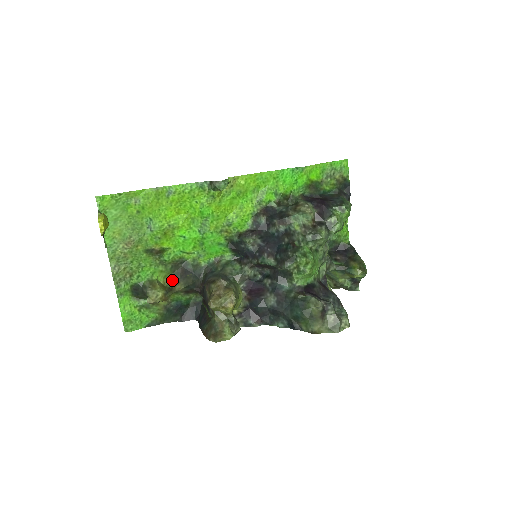
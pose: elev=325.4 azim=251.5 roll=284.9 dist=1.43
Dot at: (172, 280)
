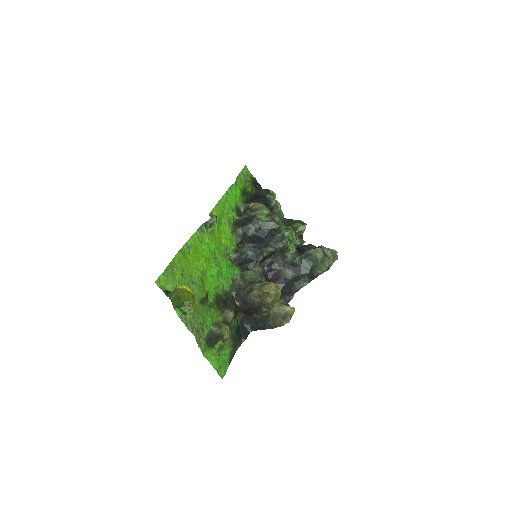
Dot at: (222, 314)
